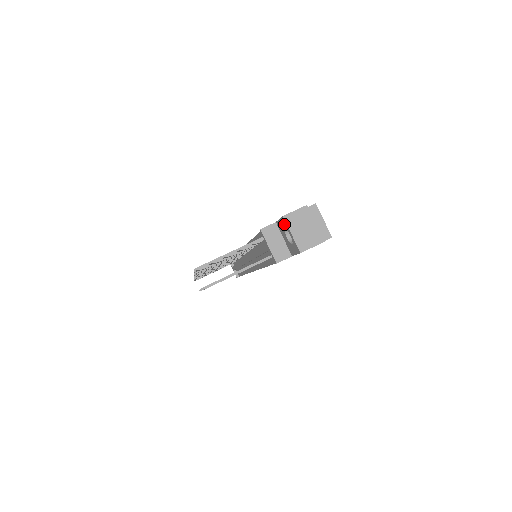
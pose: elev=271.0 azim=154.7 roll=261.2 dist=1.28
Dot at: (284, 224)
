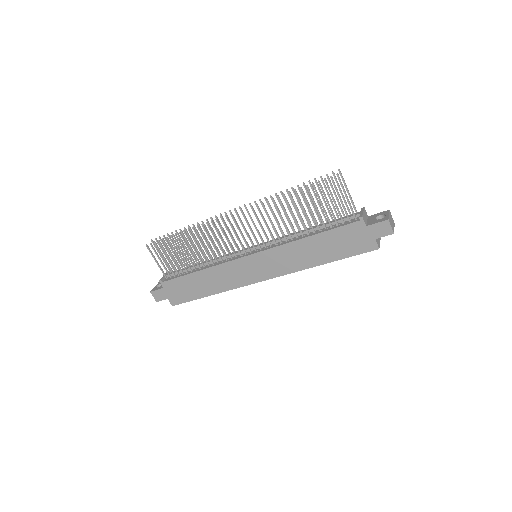
Dot at: (384, 213)
